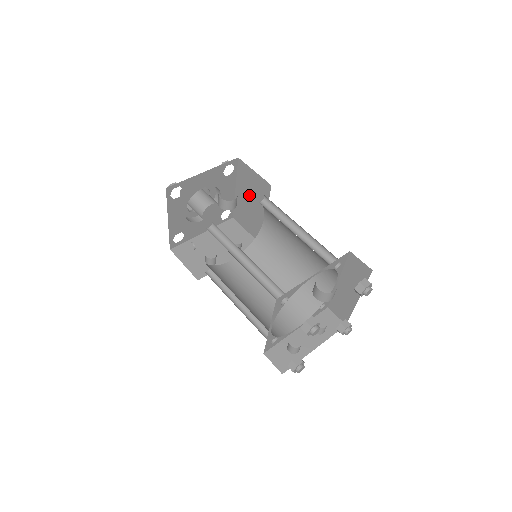
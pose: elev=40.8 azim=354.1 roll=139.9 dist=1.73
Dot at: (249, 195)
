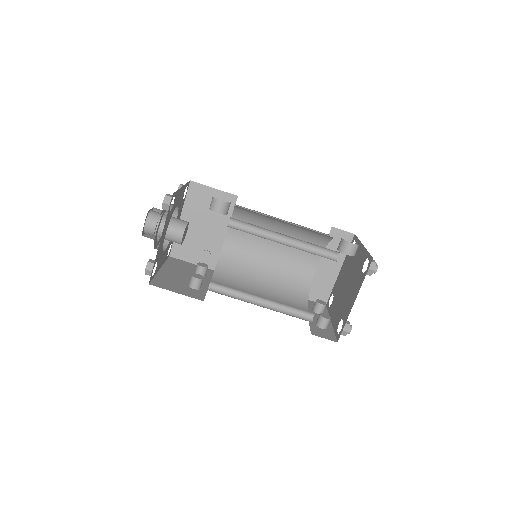
Dot at: (202, 218)
